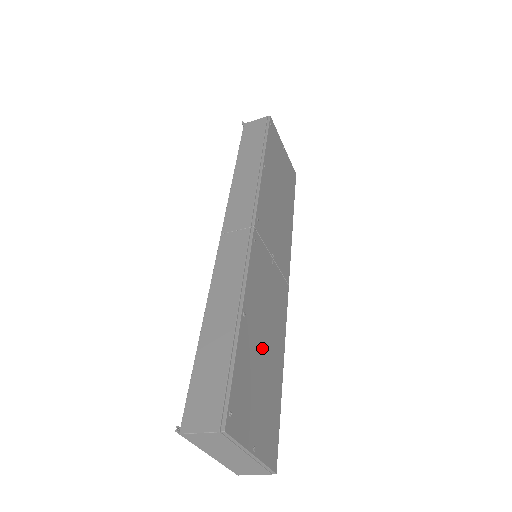
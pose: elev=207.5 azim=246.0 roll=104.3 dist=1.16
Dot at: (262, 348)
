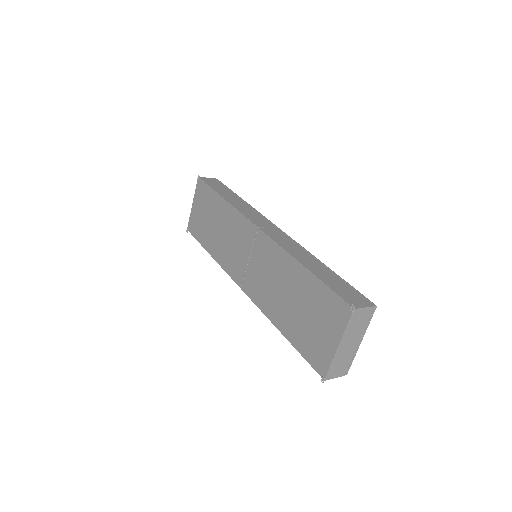
Dot at: occluded
